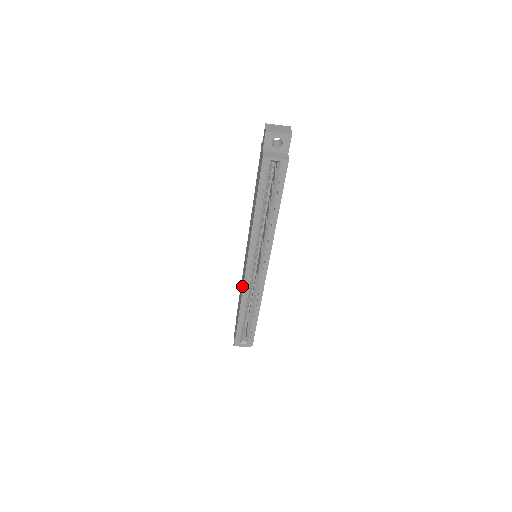
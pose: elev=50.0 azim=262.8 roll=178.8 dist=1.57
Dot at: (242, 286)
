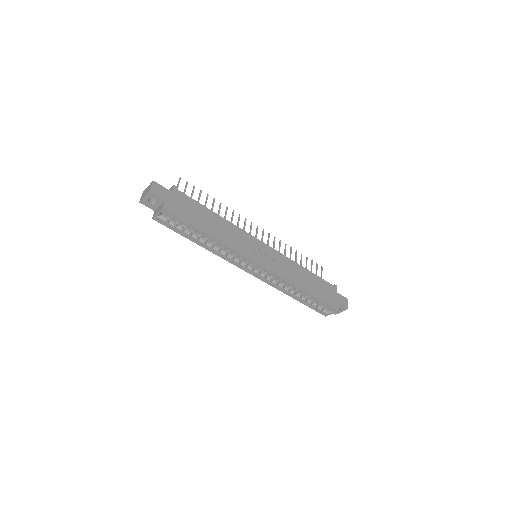
Dot at: occluded
